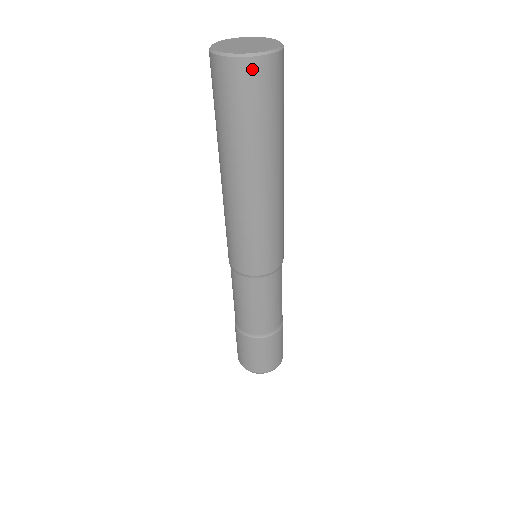
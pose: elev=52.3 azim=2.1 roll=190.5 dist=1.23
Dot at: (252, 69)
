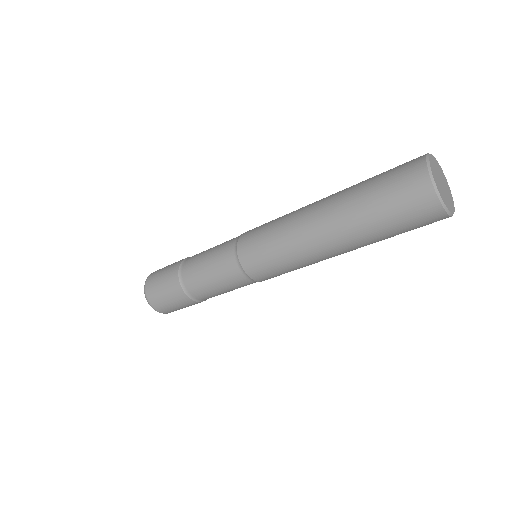
Dot at: (428, 202)
